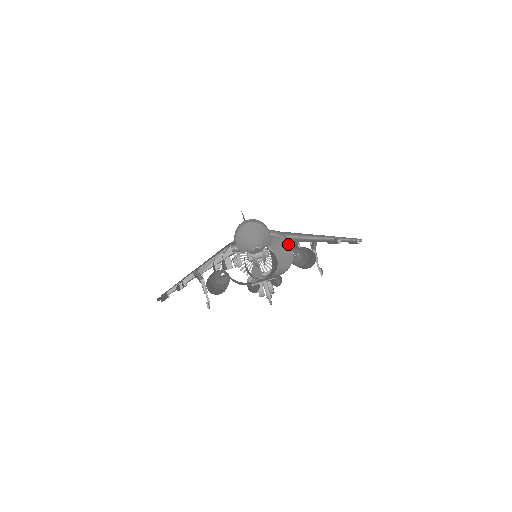
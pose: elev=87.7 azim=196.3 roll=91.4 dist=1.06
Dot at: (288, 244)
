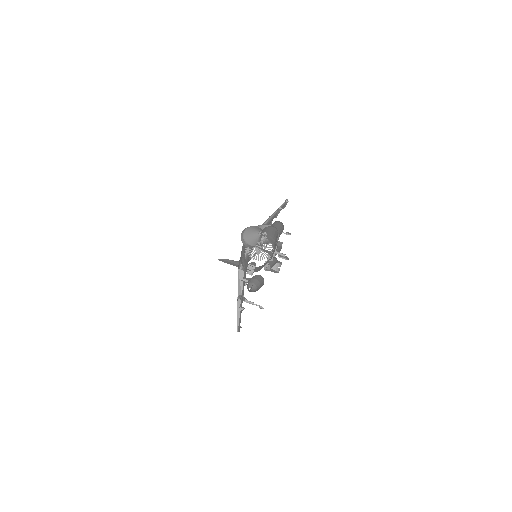
Dot at: (266, 225)
